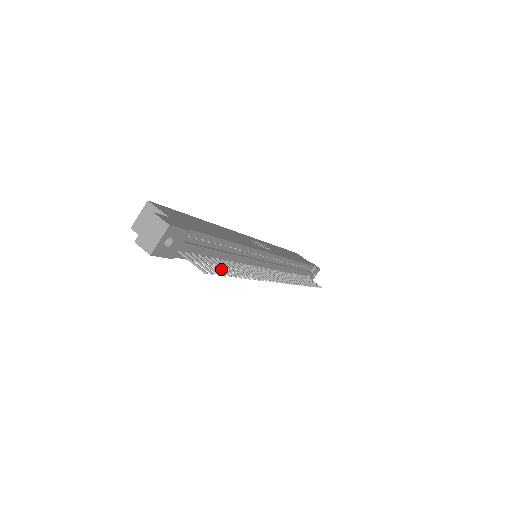
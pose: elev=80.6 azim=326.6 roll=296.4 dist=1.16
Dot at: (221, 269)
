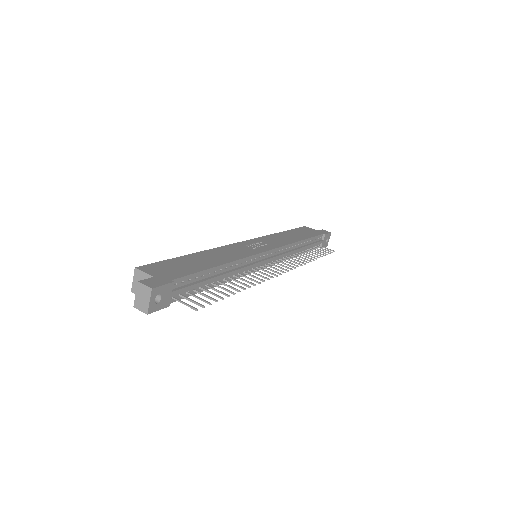
Dot at: (214, 295)
